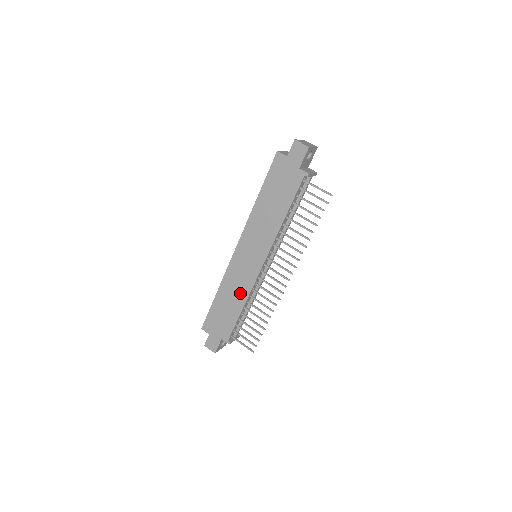
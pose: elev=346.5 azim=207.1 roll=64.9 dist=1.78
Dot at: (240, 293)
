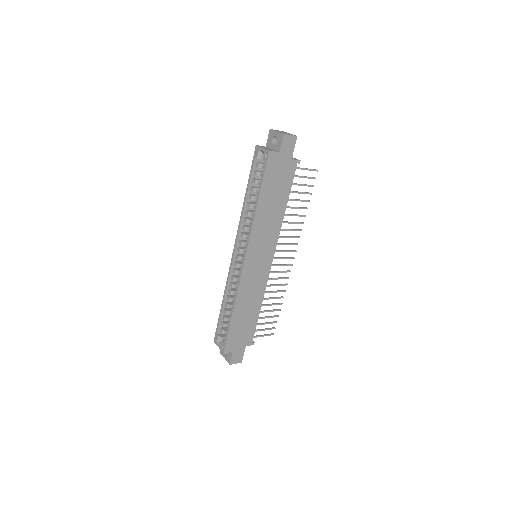
Dot at: (256, 296)
